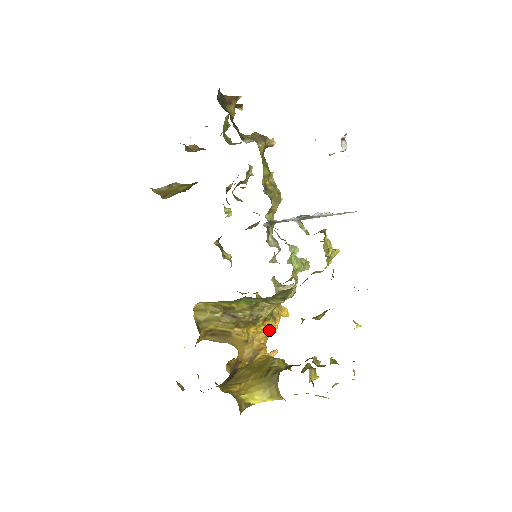
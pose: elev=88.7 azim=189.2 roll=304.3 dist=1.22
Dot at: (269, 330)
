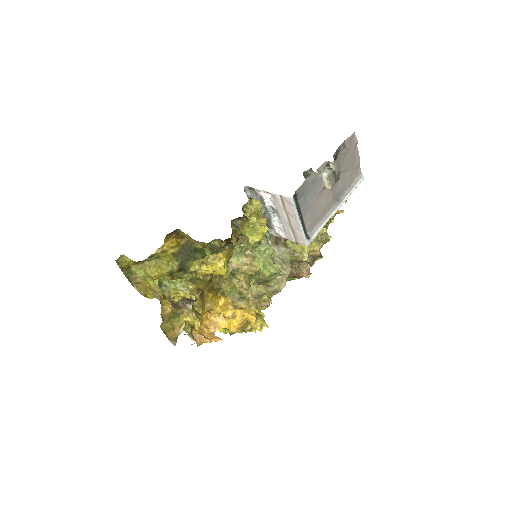
Dot at: (223, 309)
